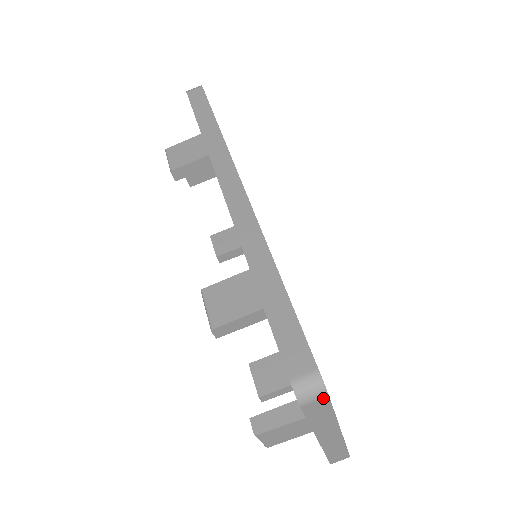
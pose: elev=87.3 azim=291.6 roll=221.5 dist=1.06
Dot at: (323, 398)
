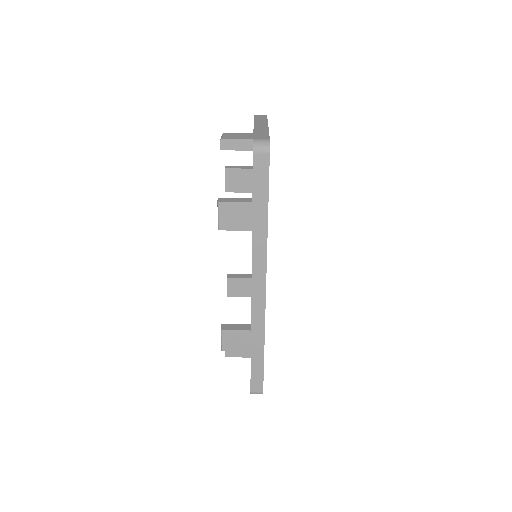
Dot at: occluded
